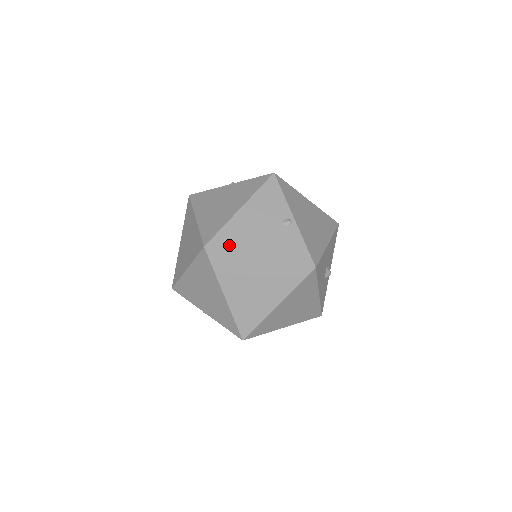
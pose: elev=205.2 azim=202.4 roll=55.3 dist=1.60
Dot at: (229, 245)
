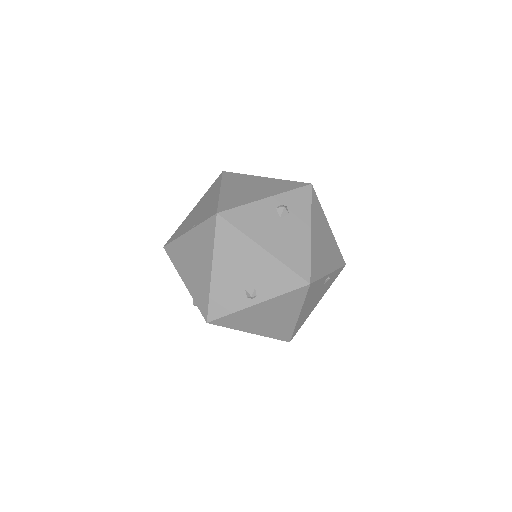
Dot at: (301, 325)
